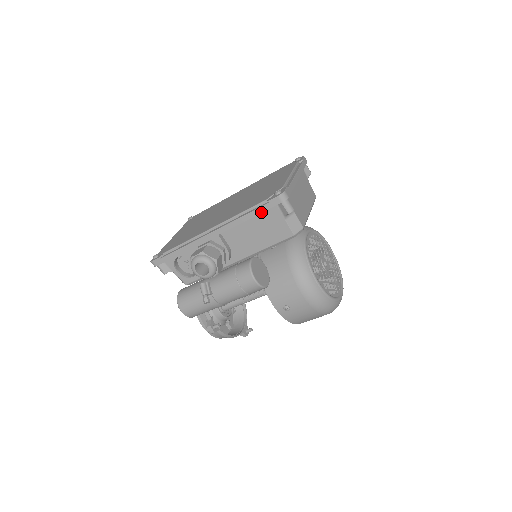
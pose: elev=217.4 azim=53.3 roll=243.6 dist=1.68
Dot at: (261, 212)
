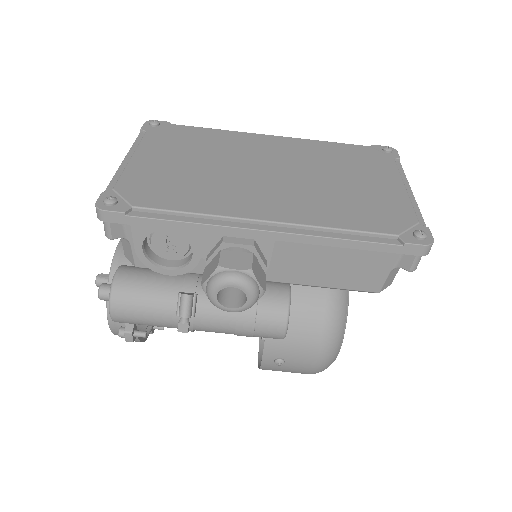
Dot at: (378, 250)
